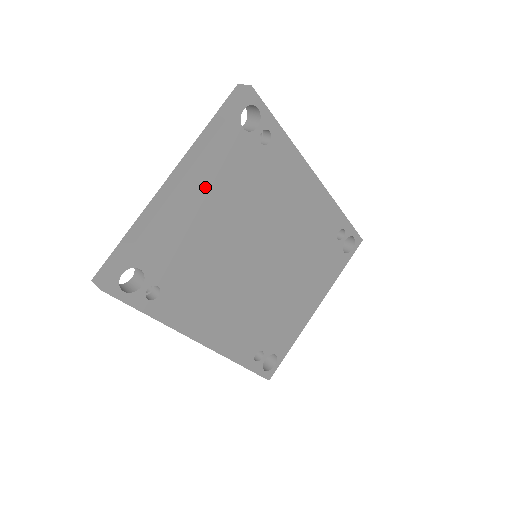
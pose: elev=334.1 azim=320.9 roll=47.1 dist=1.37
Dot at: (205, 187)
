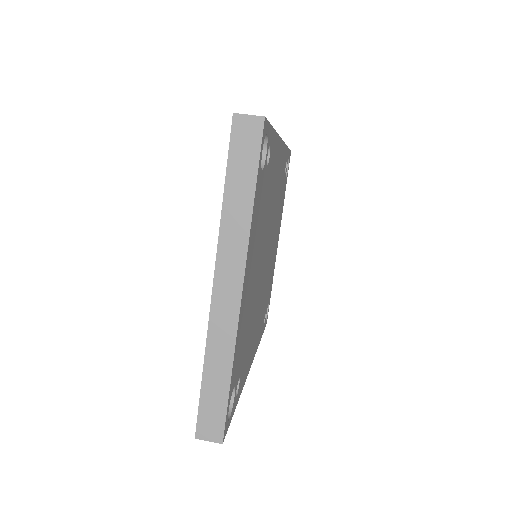
Dot at: (250, 263)
